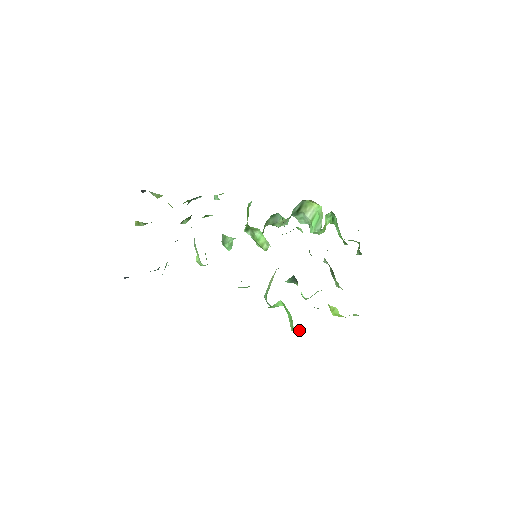
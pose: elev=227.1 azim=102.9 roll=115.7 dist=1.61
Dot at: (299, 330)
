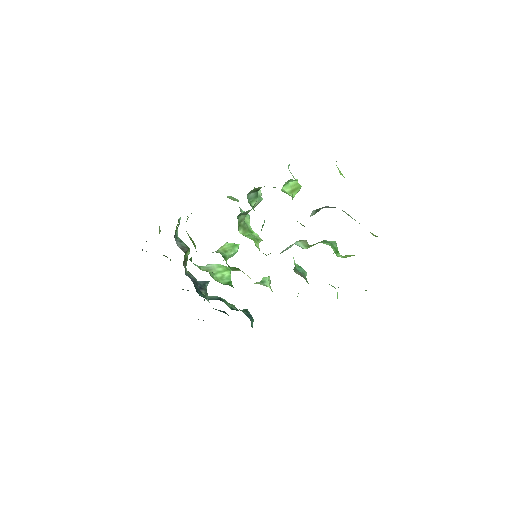
Dot at: (337, 296)
